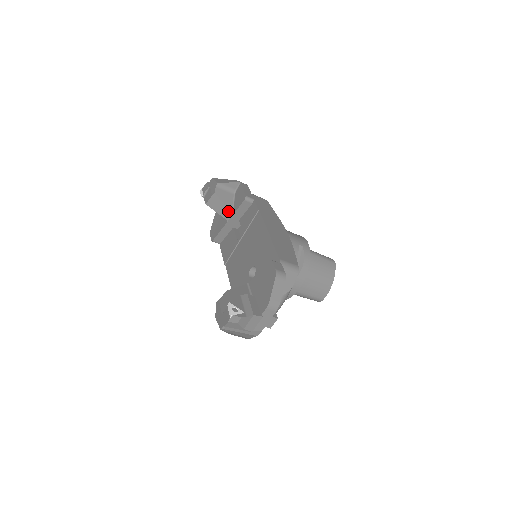
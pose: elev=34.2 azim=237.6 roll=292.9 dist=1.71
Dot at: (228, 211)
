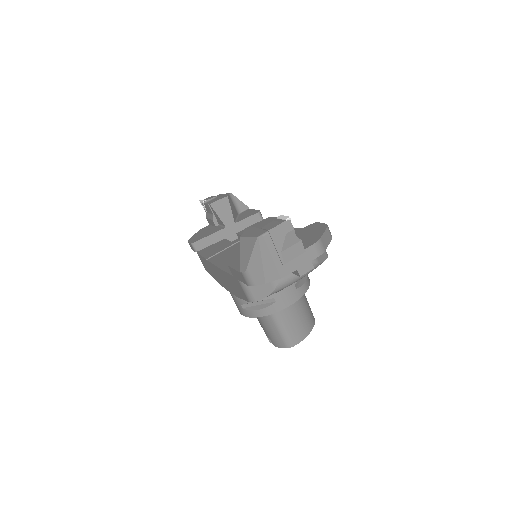
Dot at: (232, 218)
